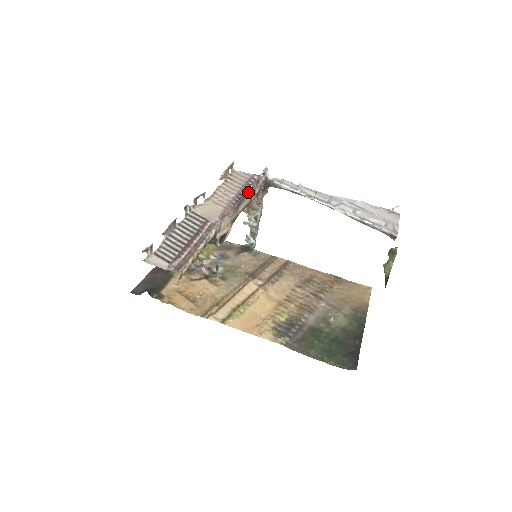
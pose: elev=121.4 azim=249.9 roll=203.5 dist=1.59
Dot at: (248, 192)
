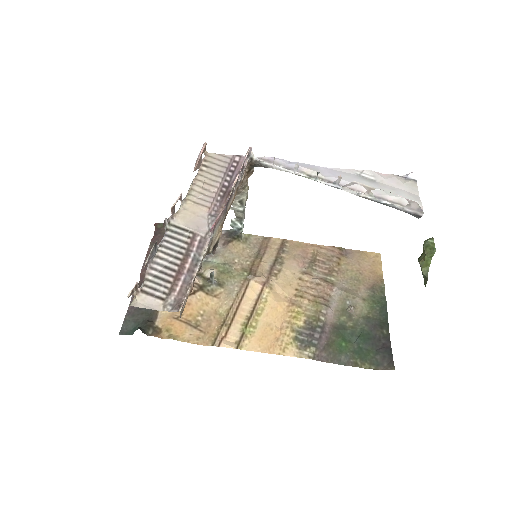
Dot at: (235, 184)
